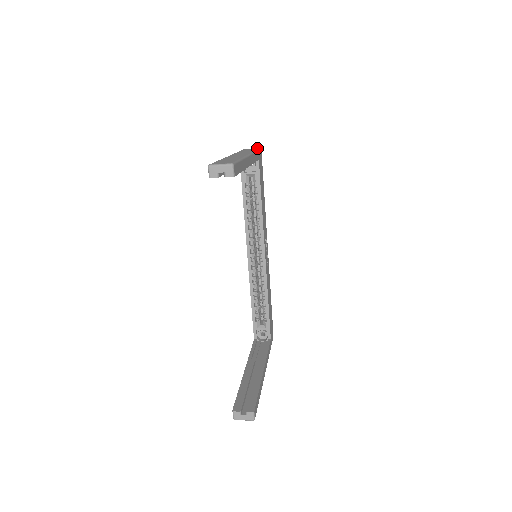
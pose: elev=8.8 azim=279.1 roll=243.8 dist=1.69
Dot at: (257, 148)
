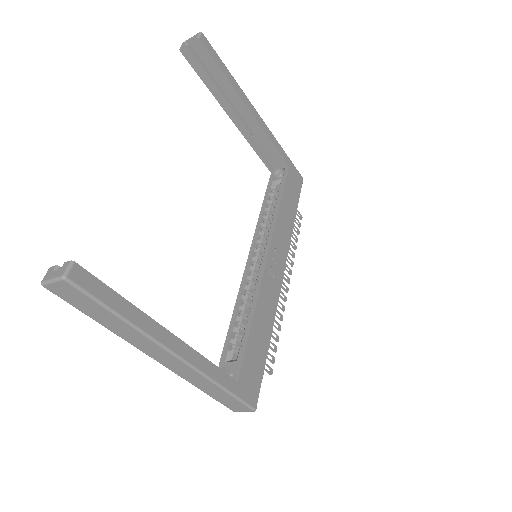
Dot at: occluded
